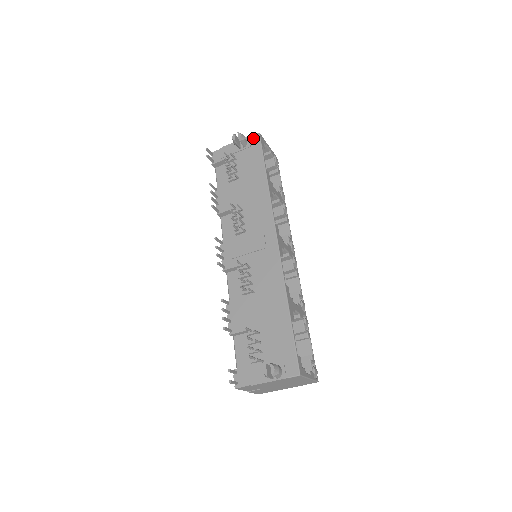
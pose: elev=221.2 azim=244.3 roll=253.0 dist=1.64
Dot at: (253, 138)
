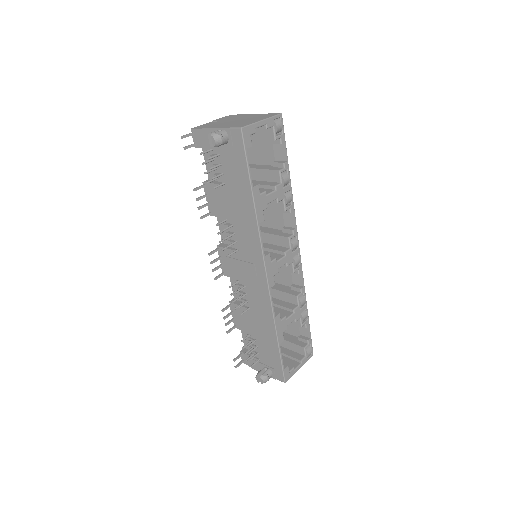
Dot at: (234, 134)
